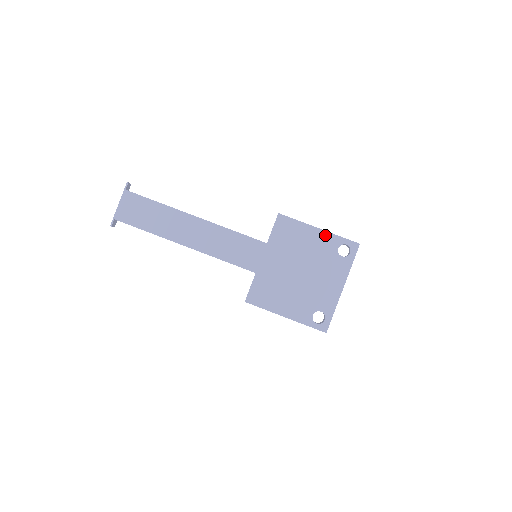
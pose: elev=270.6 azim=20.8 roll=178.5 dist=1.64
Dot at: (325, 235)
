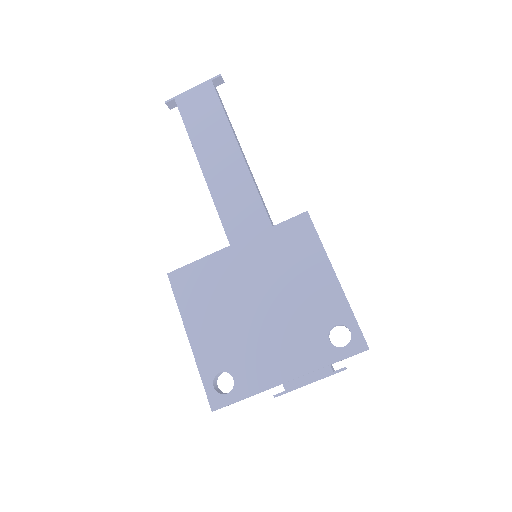
Dot at: (336, 292)
